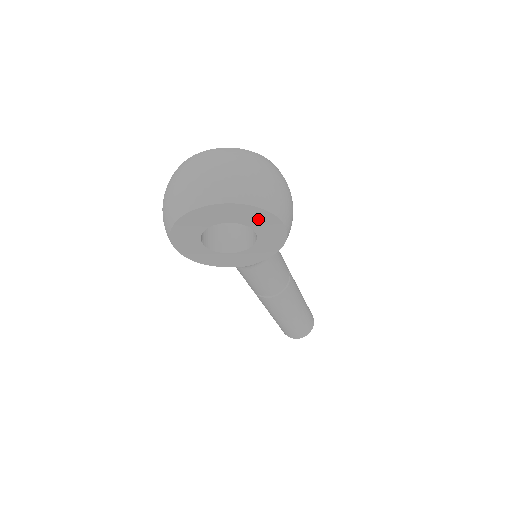
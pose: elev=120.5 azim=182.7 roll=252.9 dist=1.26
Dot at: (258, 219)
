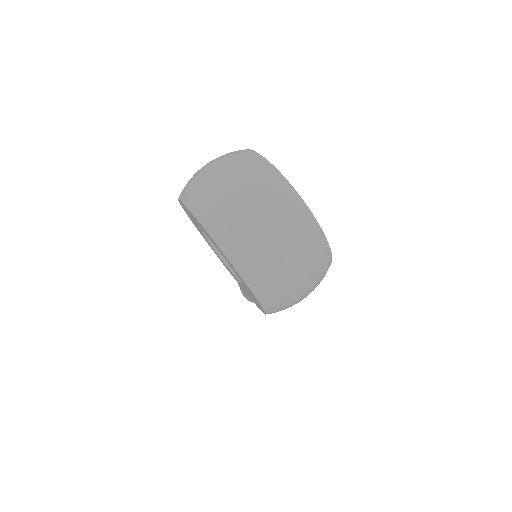
Dot at: (249, 290)
